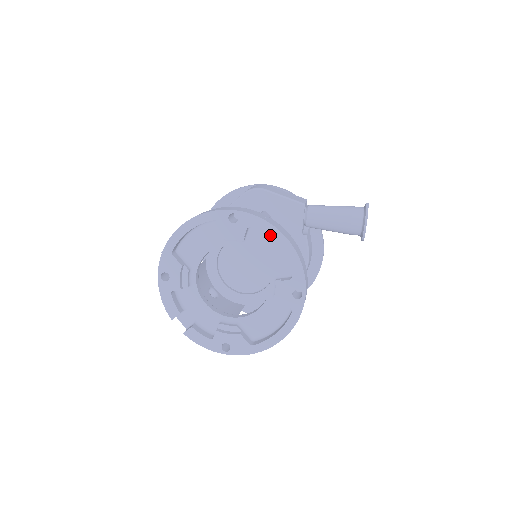
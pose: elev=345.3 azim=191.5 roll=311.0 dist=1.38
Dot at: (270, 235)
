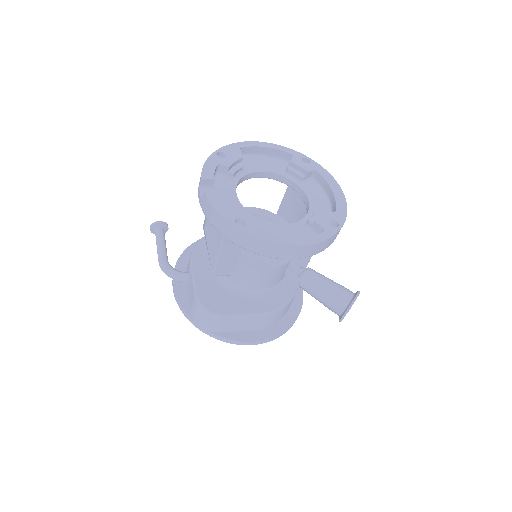
Dot at: (330, 182)
